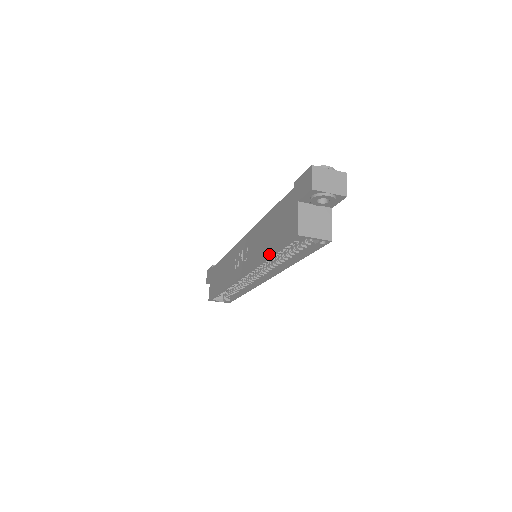
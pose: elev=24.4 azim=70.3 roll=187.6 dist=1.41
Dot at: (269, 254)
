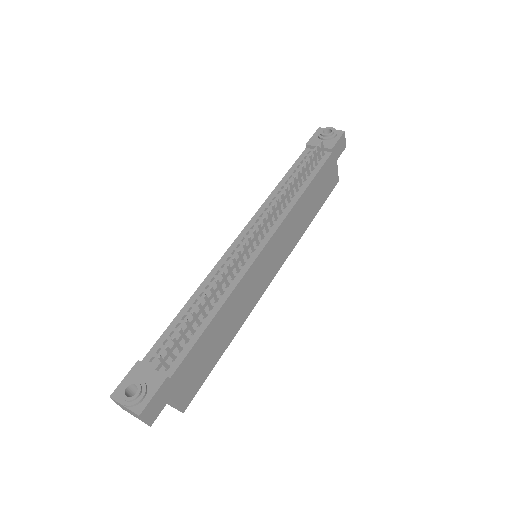
Dot at: occluded
